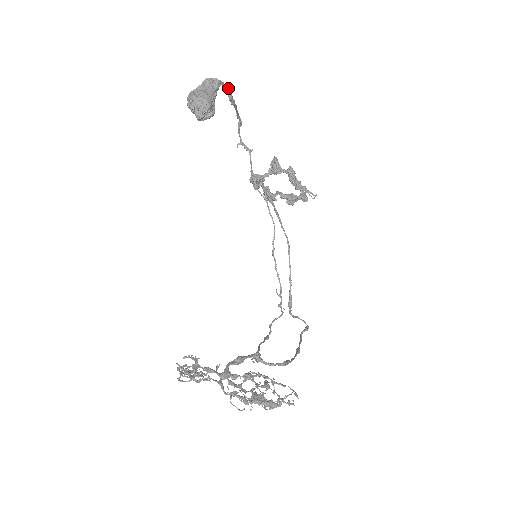
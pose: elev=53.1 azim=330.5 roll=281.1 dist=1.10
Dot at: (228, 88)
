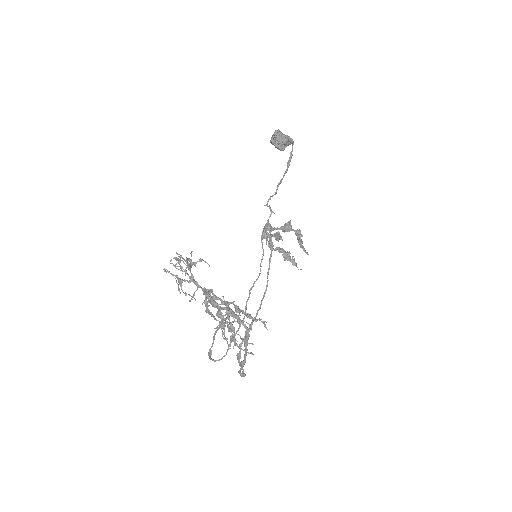
Dot at: occluded
